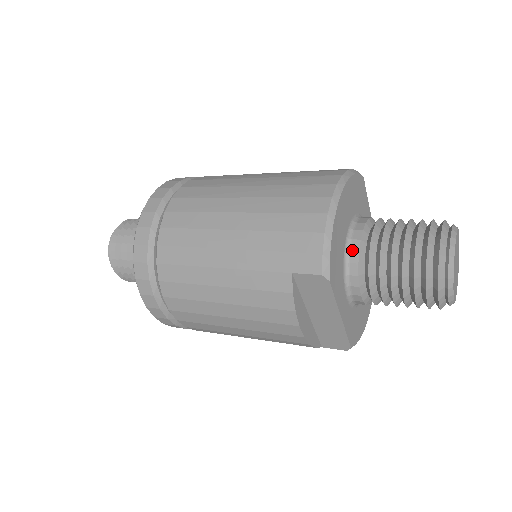
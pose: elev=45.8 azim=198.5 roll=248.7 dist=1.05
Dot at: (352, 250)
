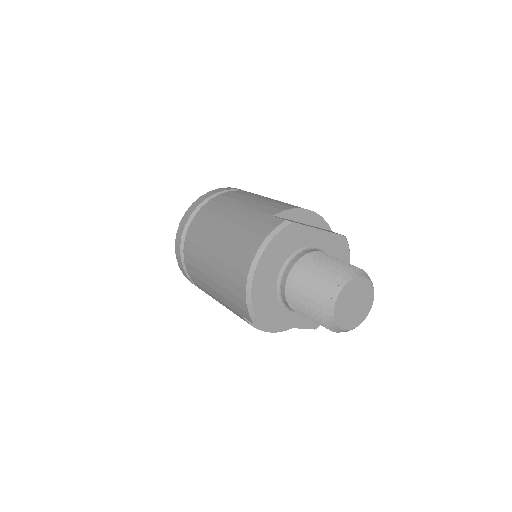
Dot at: (282, 293)
